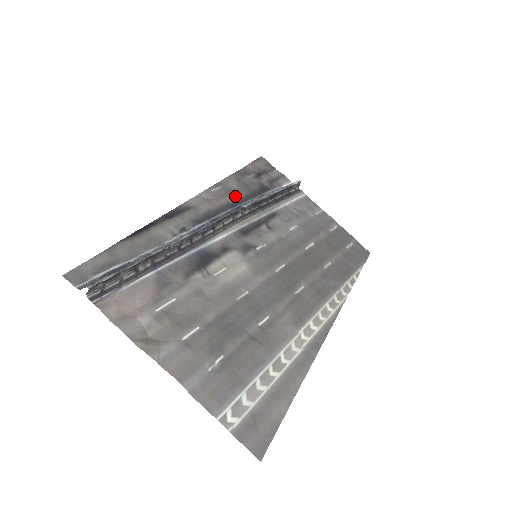
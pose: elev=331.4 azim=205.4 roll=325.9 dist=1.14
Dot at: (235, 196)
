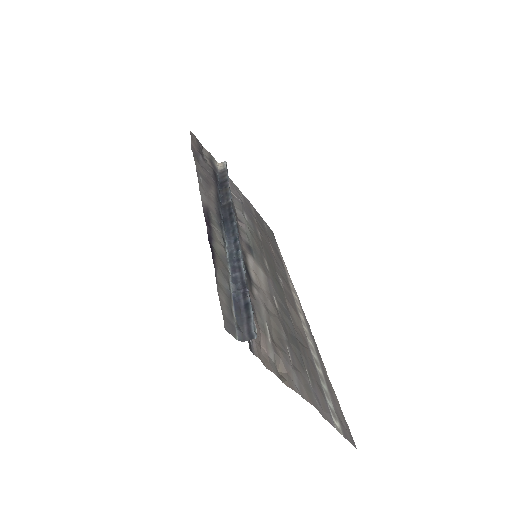
Dot at: (212, 186)
